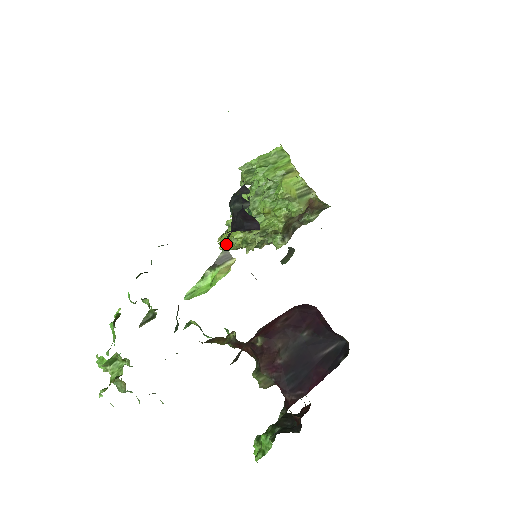
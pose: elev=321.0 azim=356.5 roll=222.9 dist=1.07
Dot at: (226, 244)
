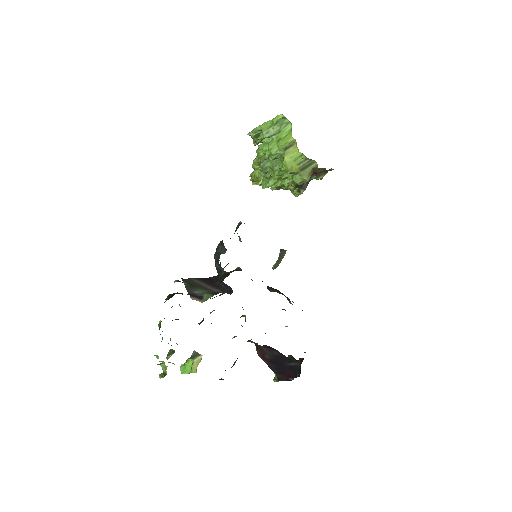
Dot at: (256, 181)
